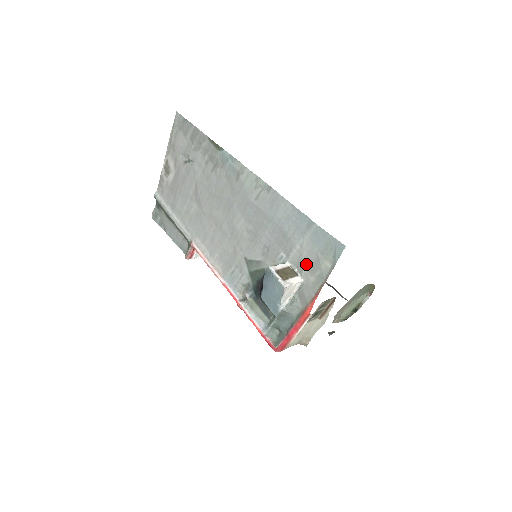
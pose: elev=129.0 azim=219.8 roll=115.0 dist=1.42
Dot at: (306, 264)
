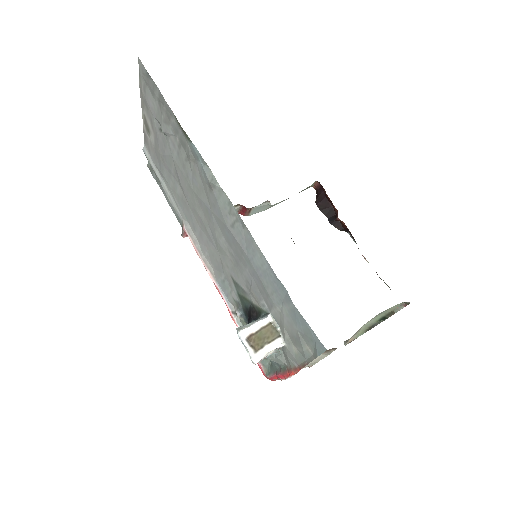
Dot at: (288, 332)
